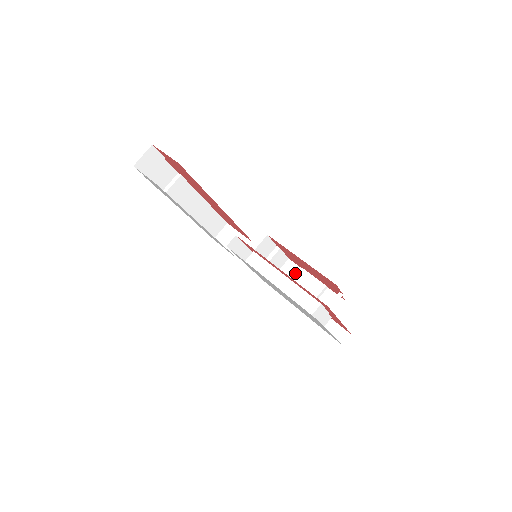
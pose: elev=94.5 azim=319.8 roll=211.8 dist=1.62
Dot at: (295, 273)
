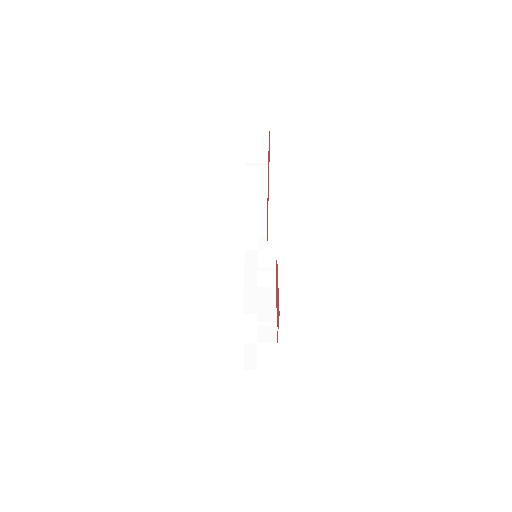
Dot at: (269, 298)
